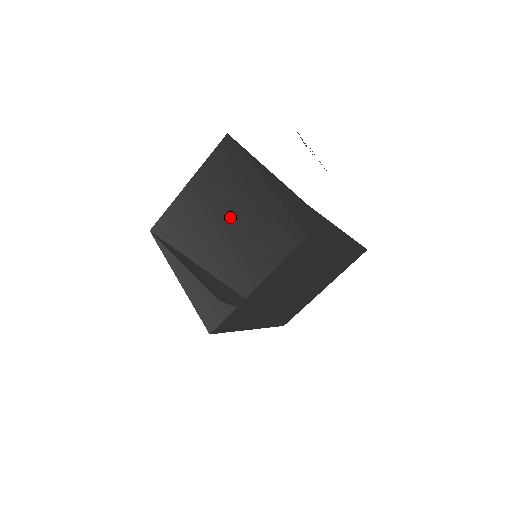
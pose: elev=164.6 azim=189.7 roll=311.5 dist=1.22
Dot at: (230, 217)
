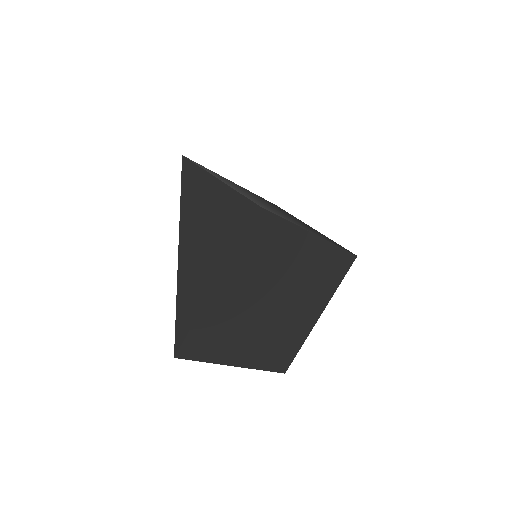
Dot at: (281, 211)
